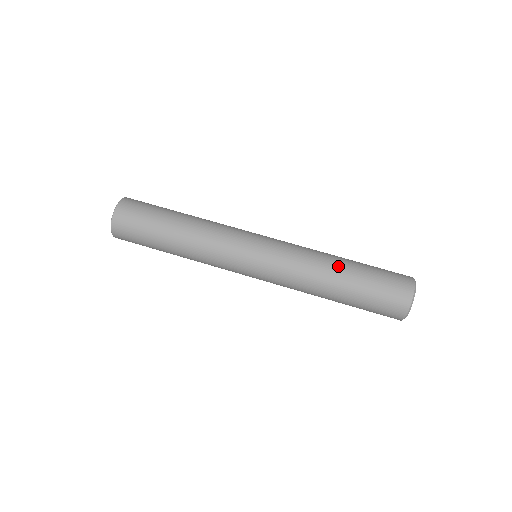
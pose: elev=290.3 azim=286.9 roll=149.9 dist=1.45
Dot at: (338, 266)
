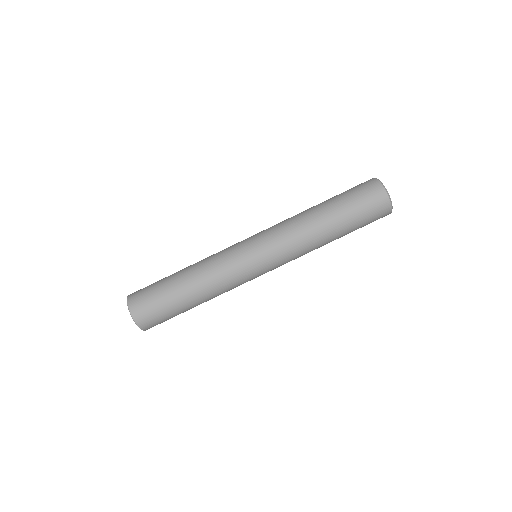
Dot at: (321, 218)
